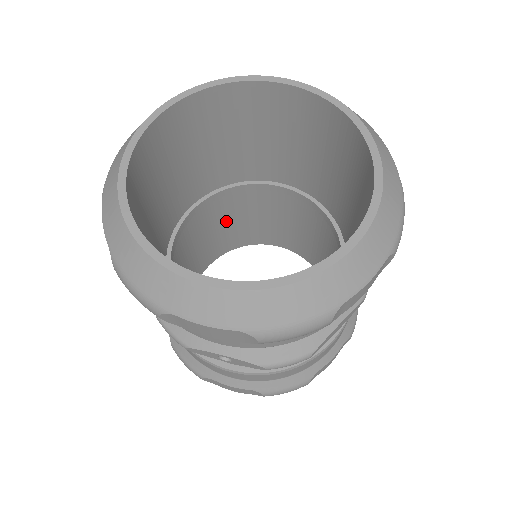
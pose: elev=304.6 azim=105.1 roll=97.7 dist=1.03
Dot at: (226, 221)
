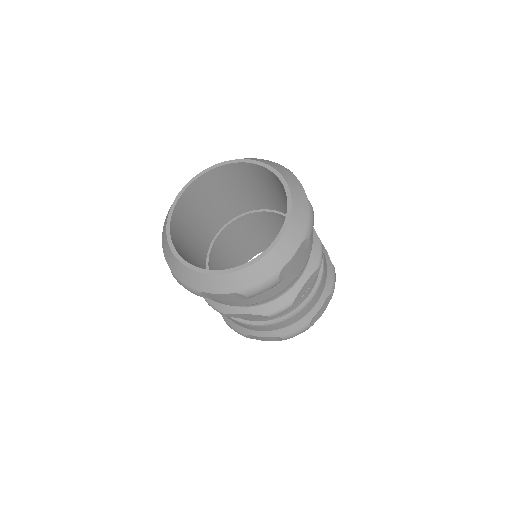
Dot at: occluded
